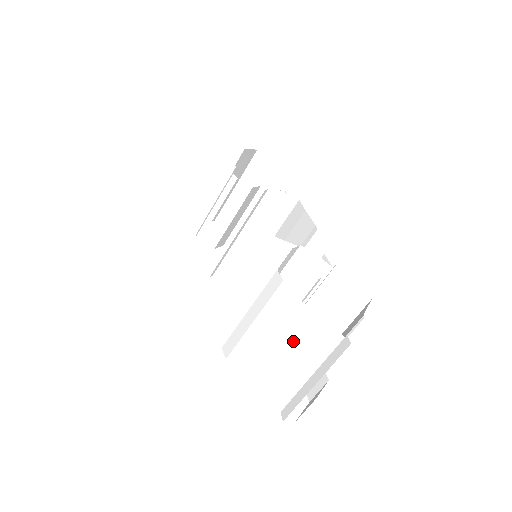
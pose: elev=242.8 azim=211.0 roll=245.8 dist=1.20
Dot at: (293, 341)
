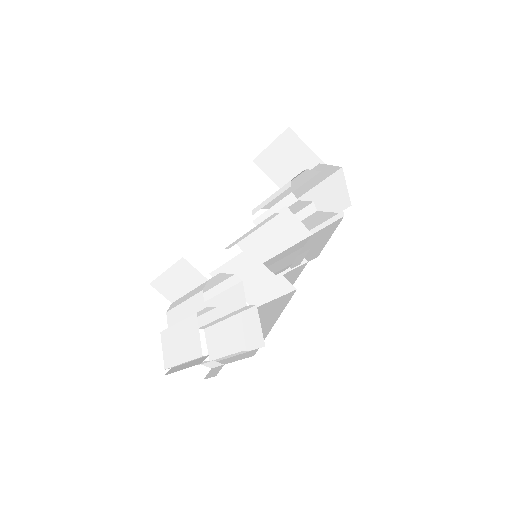
Dot at: (185, 333)
